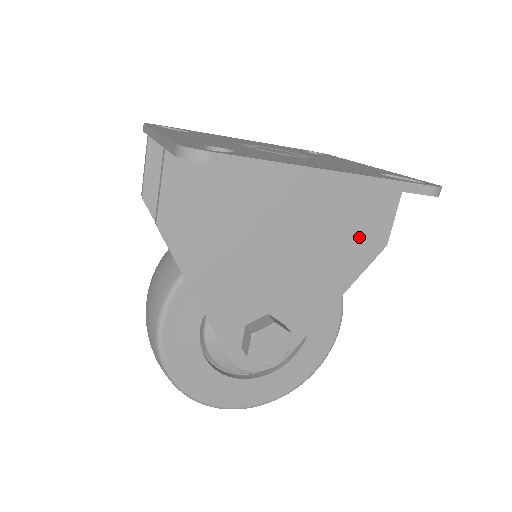
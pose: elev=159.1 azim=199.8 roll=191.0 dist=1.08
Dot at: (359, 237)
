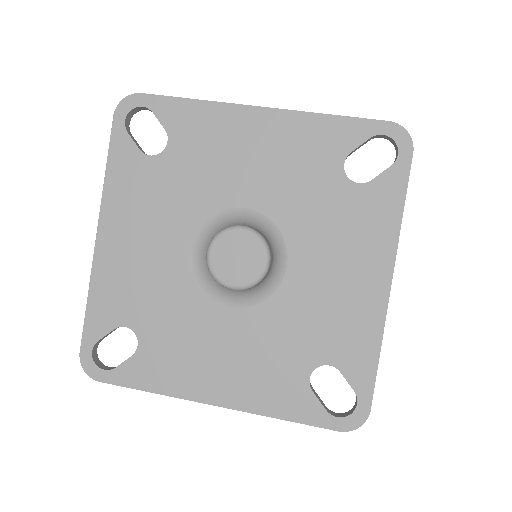
Dot at: occluded
